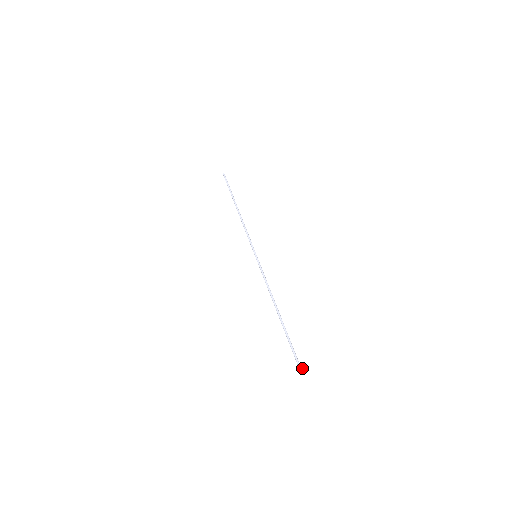
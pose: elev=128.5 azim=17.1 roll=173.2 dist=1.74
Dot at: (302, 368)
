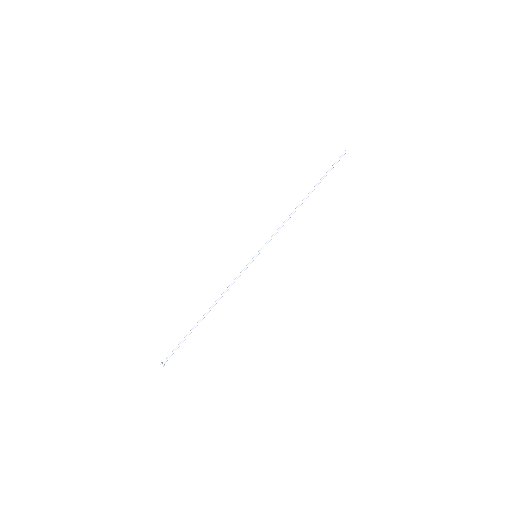
Dot at: (162, 365)
